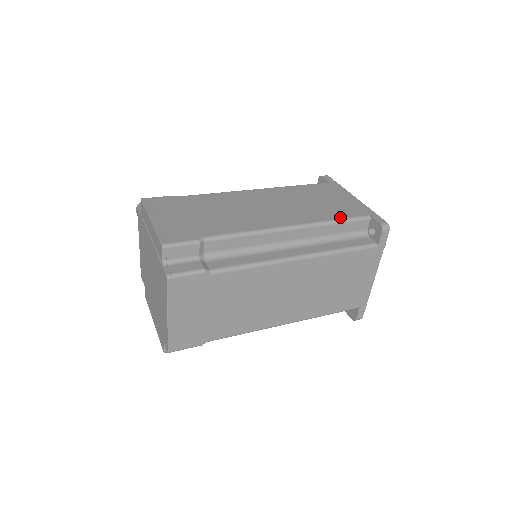
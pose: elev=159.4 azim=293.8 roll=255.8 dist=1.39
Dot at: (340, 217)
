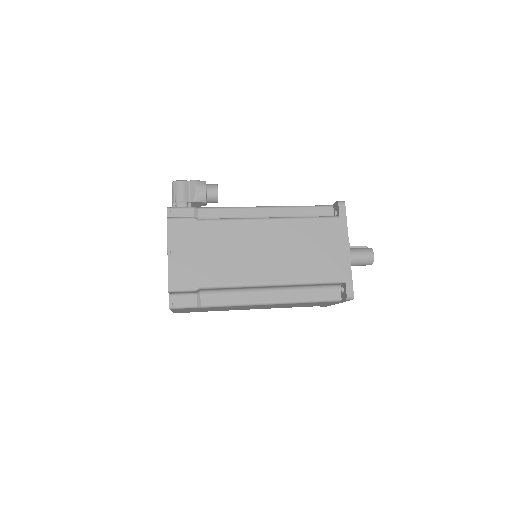
Dot at: (318, 279)
